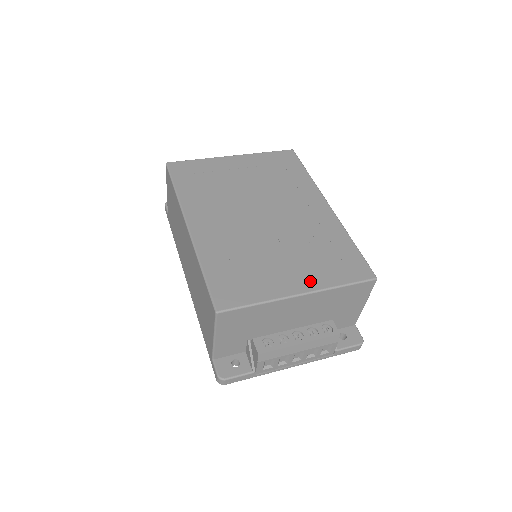
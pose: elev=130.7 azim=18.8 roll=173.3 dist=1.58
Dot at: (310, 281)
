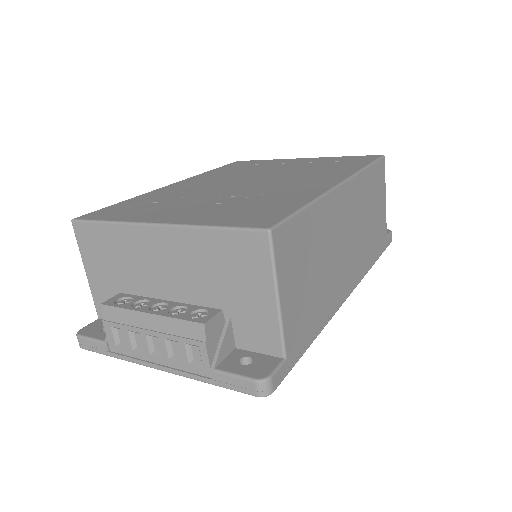
Dot at: (185, 218)
